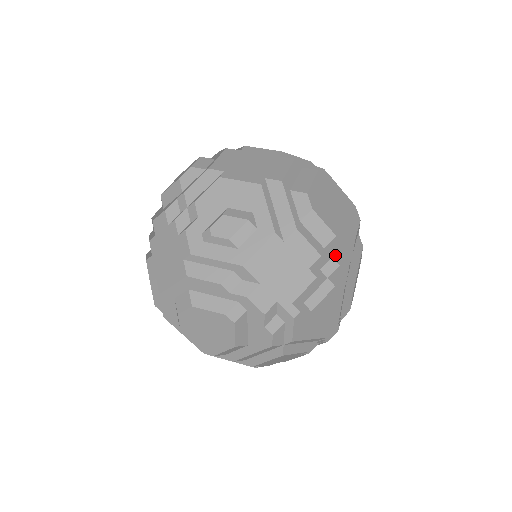
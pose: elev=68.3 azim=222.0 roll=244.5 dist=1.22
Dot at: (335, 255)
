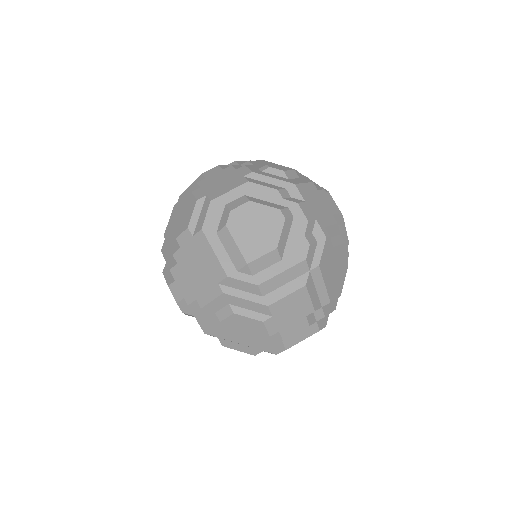
Dot at: occluded
